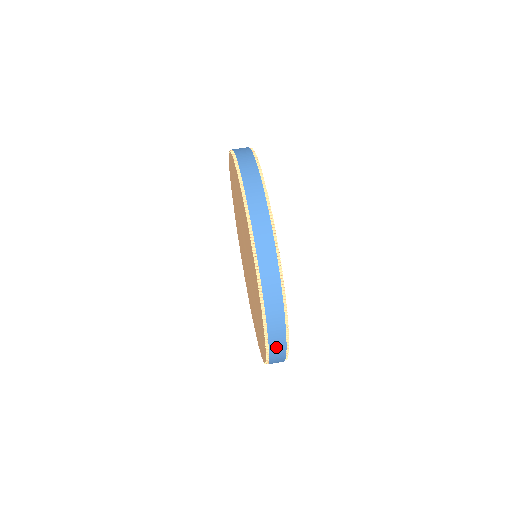
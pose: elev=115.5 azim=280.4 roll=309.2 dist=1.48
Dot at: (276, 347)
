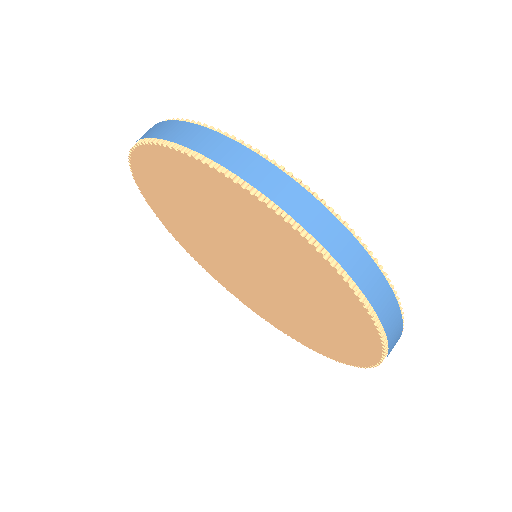
Dot at: occluded
